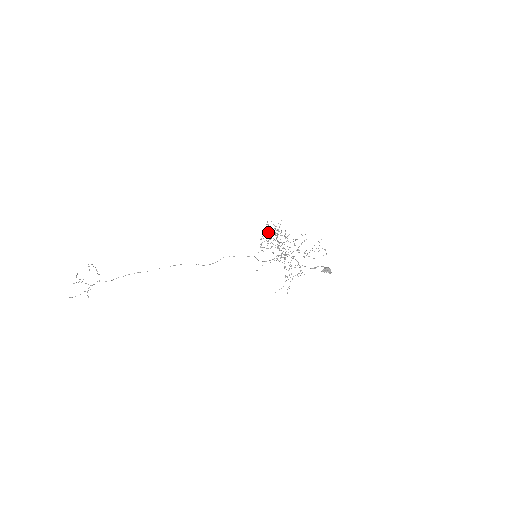
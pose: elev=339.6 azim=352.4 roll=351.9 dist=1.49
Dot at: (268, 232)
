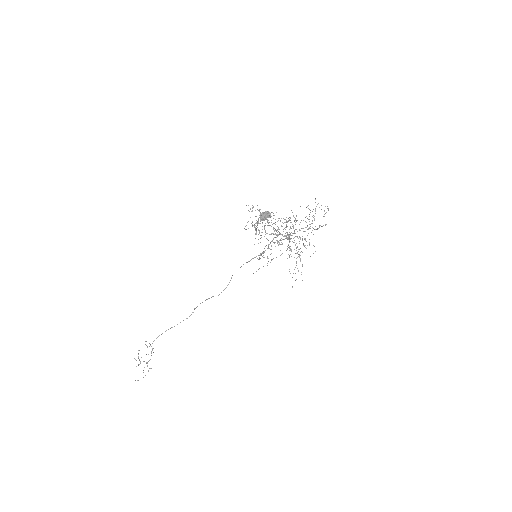
Dot at: occluded
